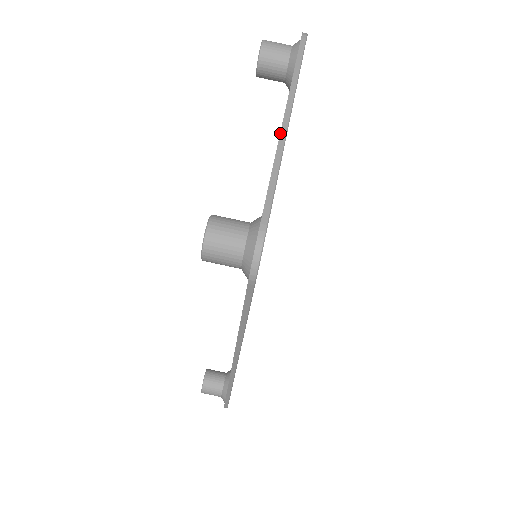
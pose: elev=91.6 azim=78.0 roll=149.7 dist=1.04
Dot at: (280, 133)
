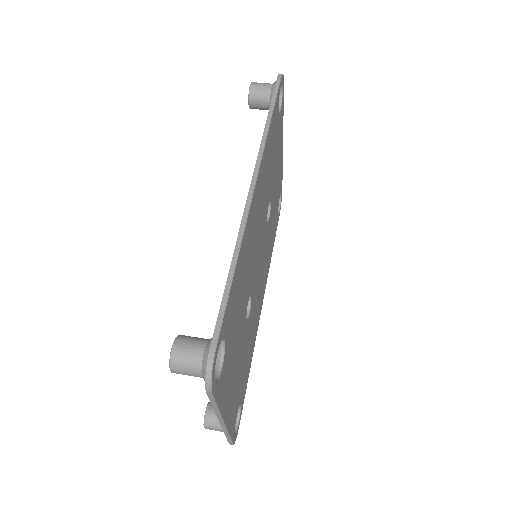
Dot at: occluded
